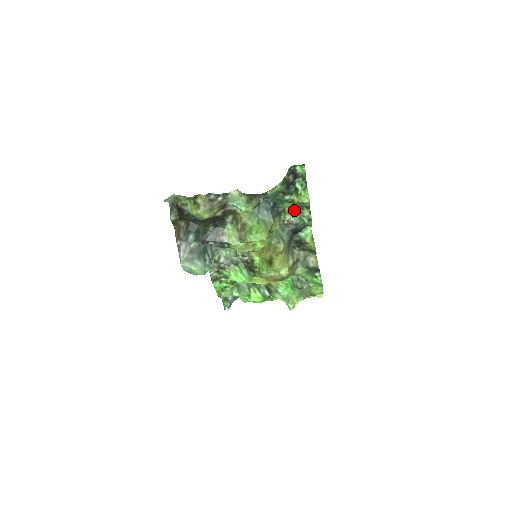
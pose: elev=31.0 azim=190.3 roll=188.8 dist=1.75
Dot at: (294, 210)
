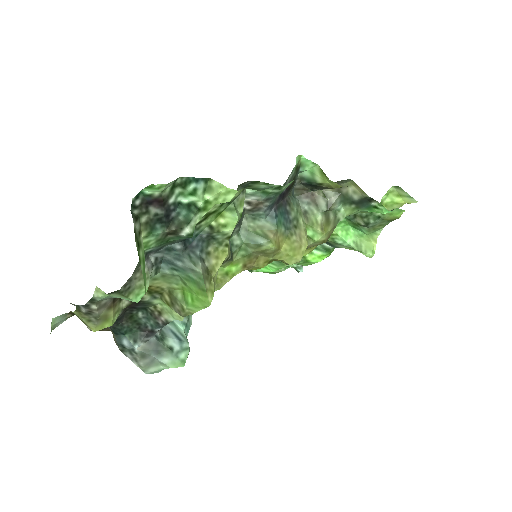
Dot at: (230, 212)
